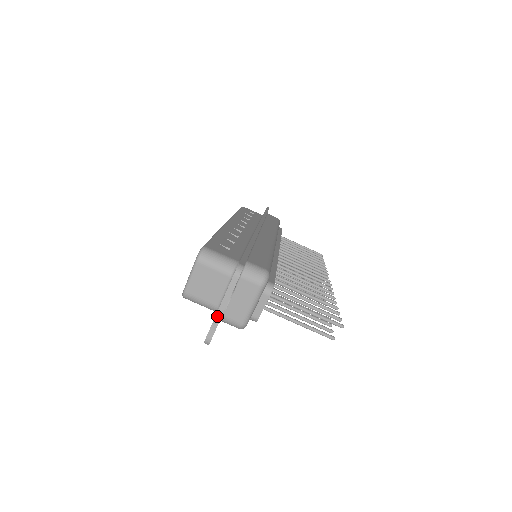
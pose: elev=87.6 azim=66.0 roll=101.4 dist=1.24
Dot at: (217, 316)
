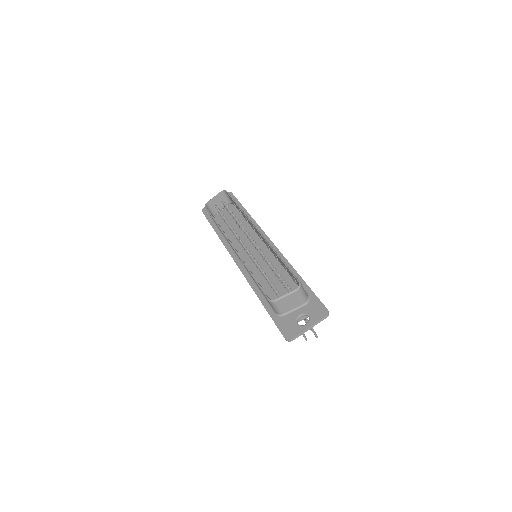
Dot at: (305, 331)
